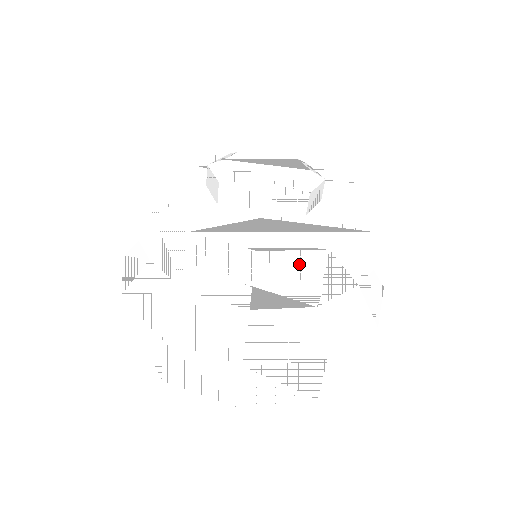
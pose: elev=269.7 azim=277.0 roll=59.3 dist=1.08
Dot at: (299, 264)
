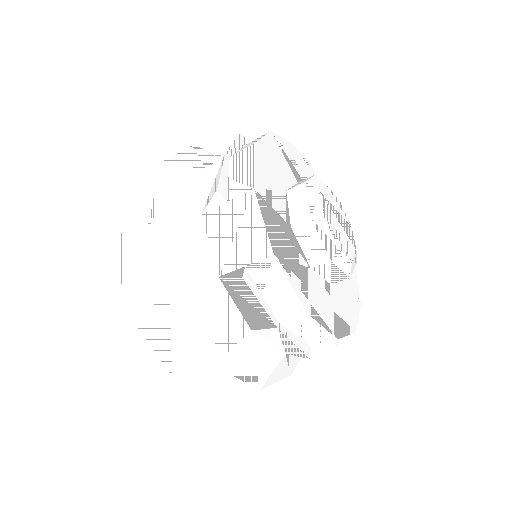
Dot at: (314, 333)
